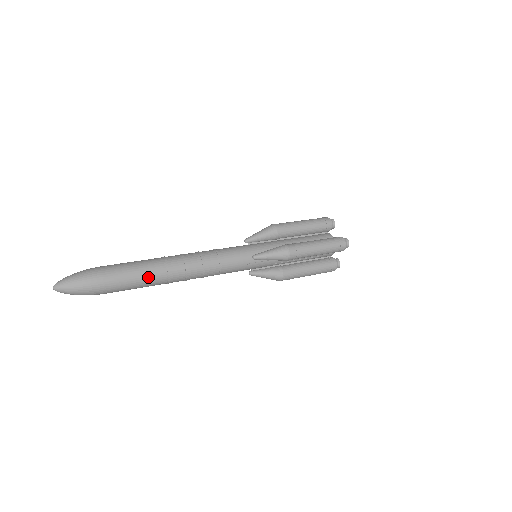
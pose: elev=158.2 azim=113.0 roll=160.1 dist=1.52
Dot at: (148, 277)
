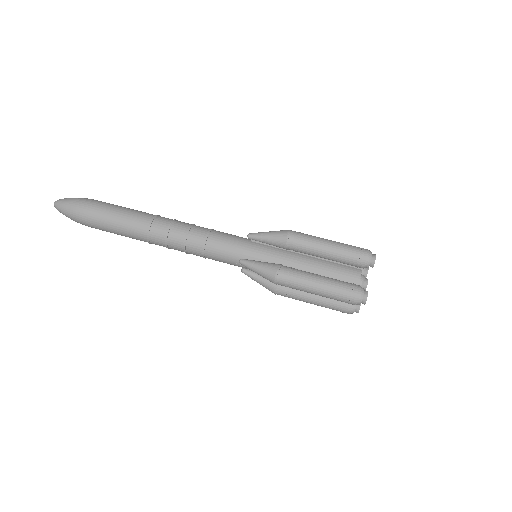
Dot at: (128, 232)
